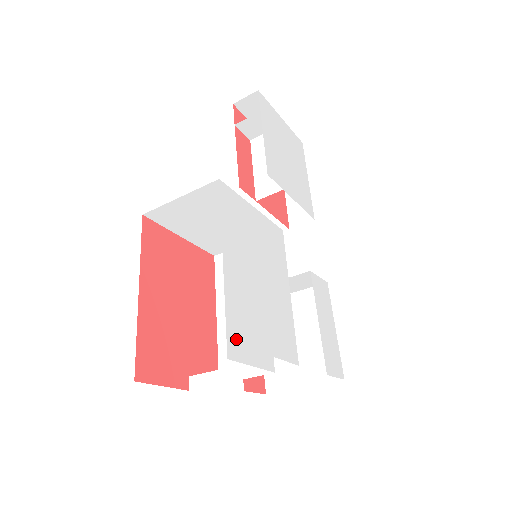
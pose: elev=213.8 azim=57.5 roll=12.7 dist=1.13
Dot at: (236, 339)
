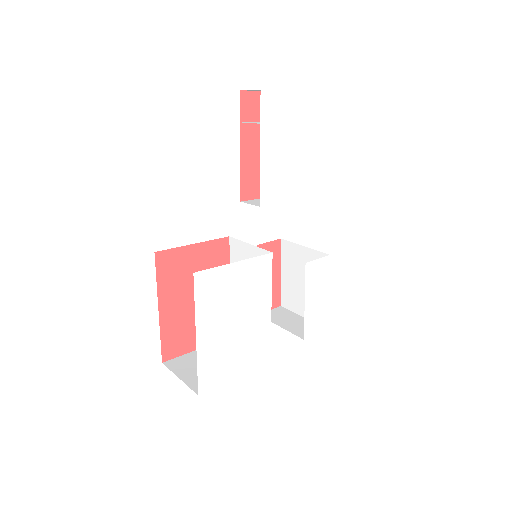
Dot at: (207, 379)
